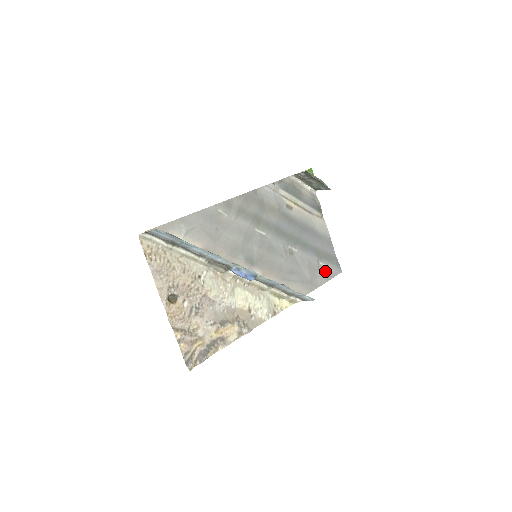
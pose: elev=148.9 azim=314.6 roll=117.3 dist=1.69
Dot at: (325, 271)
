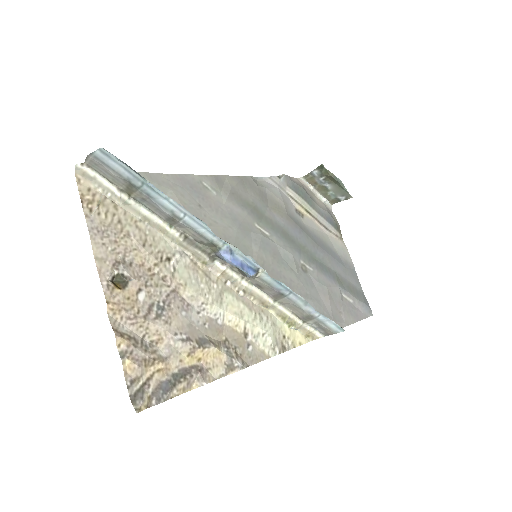
Dot at: (351, 308)
